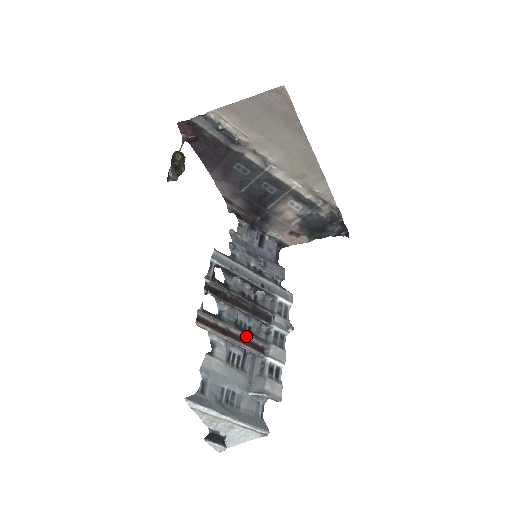
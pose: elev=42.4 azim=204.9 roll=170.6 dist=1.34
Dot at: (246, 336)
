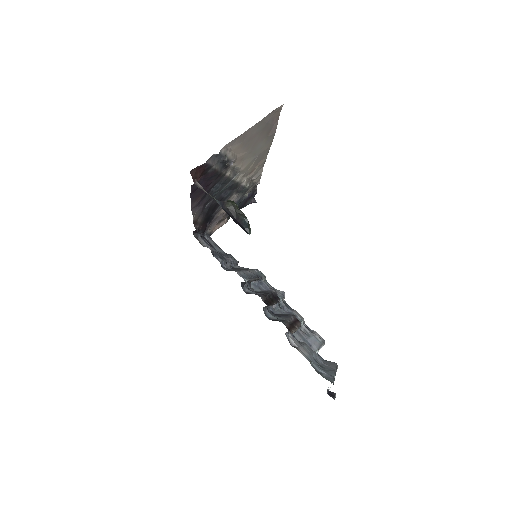
Dot at: (293, 318)
